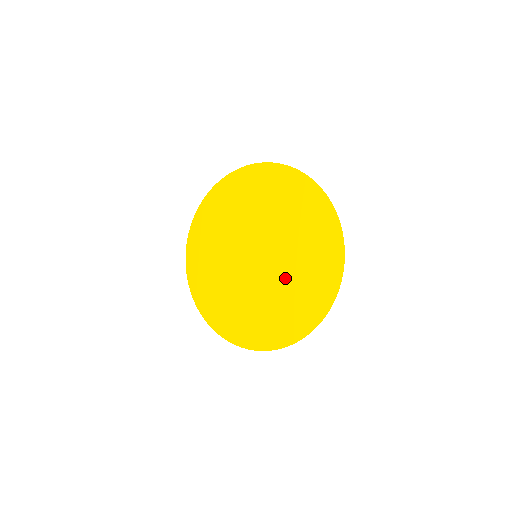
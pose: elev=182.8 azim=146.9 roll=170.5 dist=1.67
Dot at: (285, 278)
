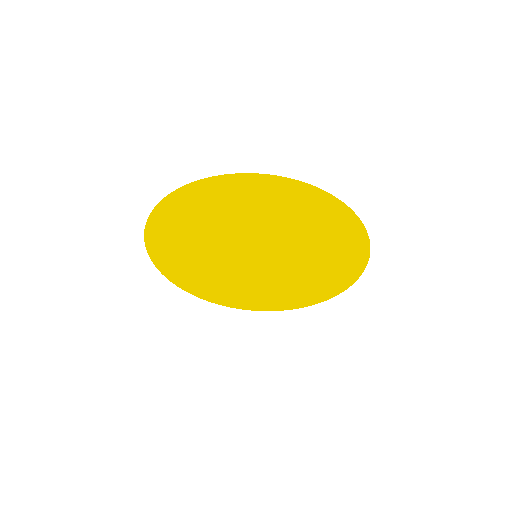
Dot at: (303, 251)
